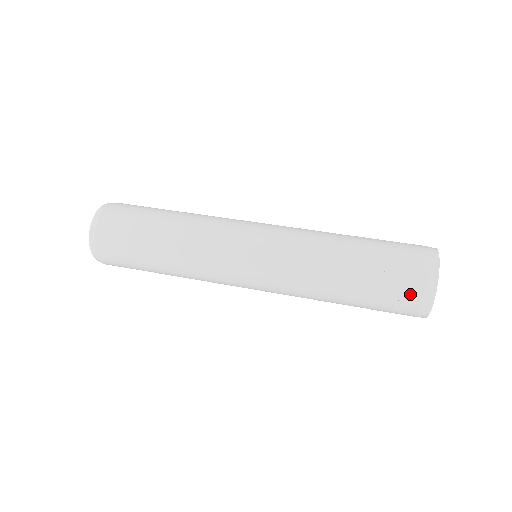
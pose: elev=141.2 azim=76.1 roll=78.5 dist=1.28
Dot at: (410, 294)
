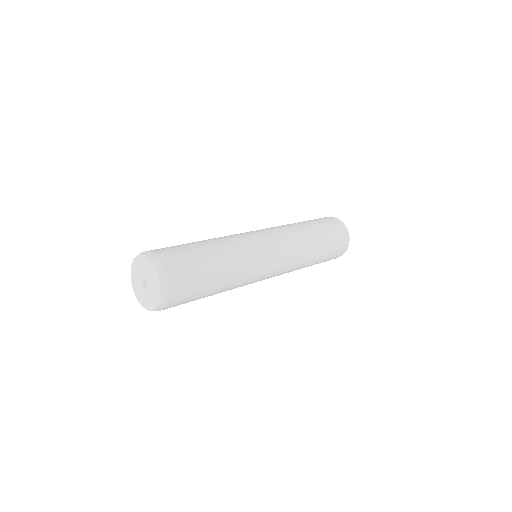
Dot at: (337, 227)
